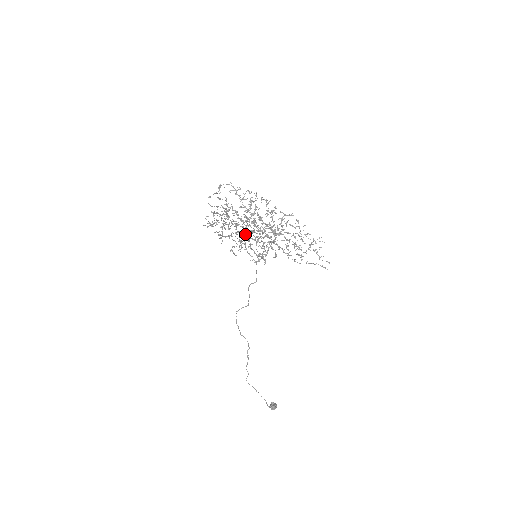
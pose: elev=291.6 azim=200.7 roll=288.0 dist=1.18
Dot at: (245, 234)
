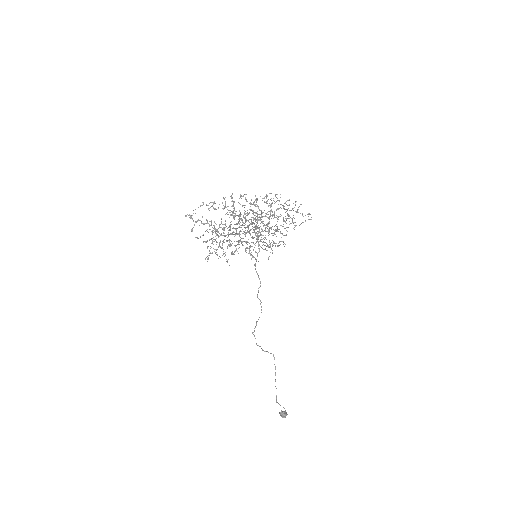
Dot at: (255, 233)
